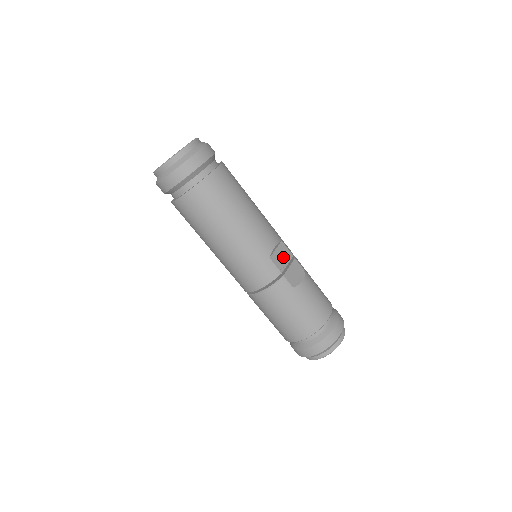
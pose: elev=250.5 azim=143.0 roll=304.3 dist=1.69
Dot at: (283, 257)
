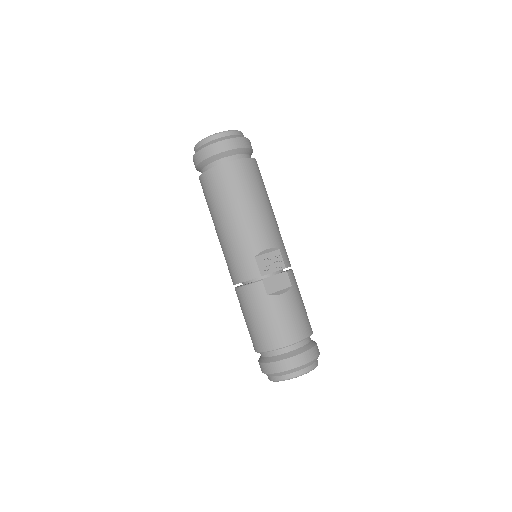
Dot at: (272, 264)
